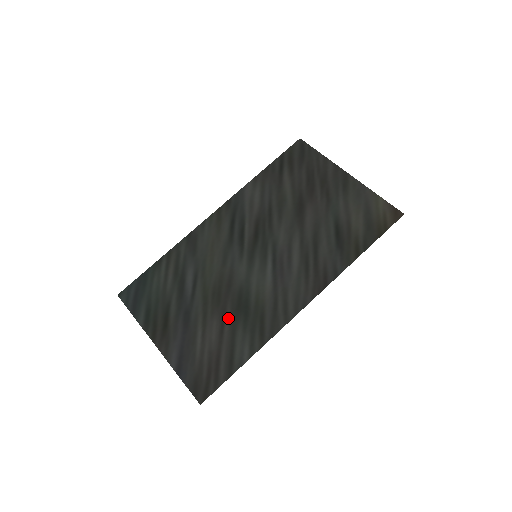
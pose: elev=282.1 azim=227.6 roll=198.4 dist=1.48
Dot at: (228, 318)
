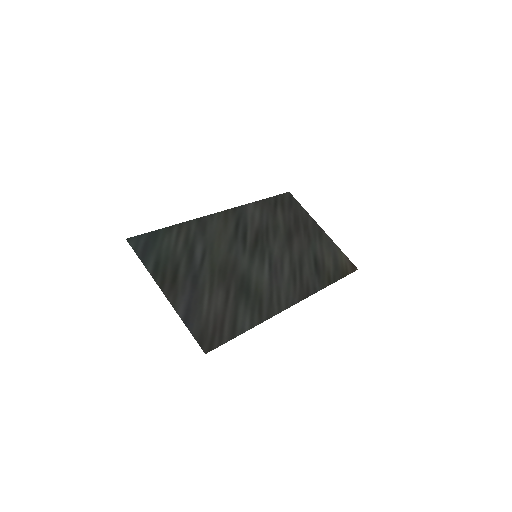
Dot at: (232, 293)
